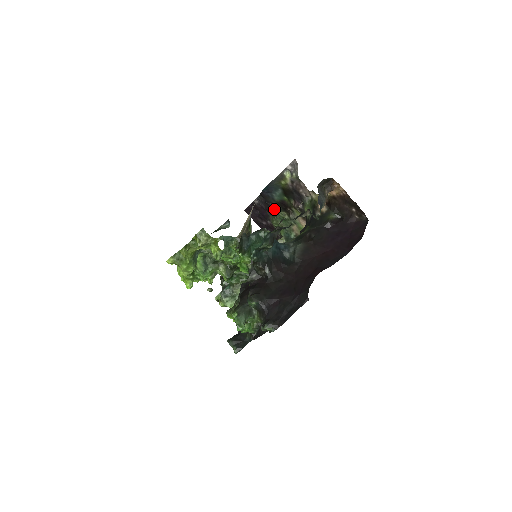
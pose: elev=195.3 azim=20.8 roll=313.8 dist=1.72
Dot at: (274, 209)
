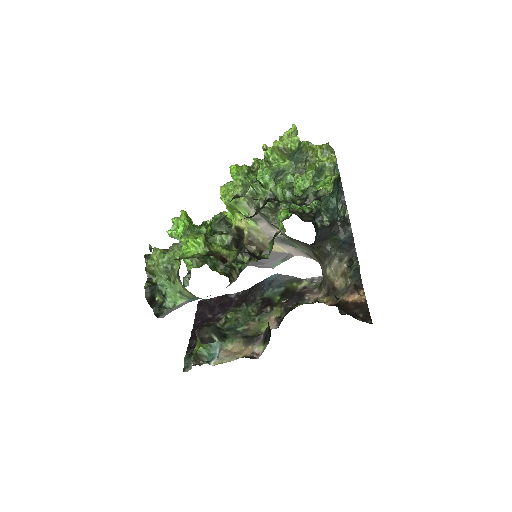
Dot at: (249, 303)
